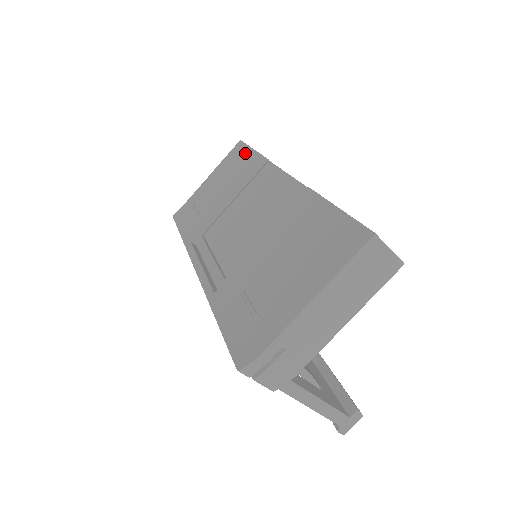
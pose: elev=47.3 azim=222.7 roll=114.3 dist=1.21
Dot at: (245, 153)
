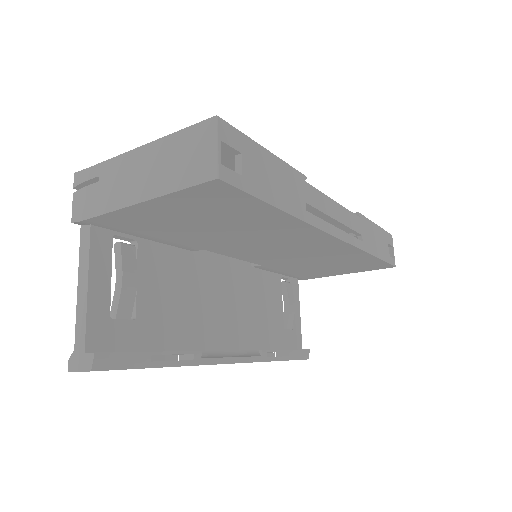
Dot at: occluded
